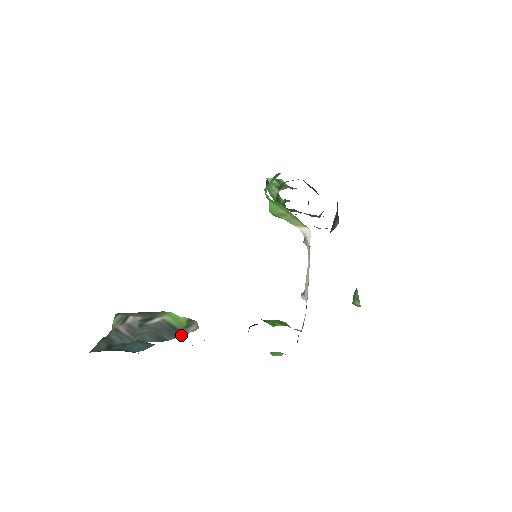
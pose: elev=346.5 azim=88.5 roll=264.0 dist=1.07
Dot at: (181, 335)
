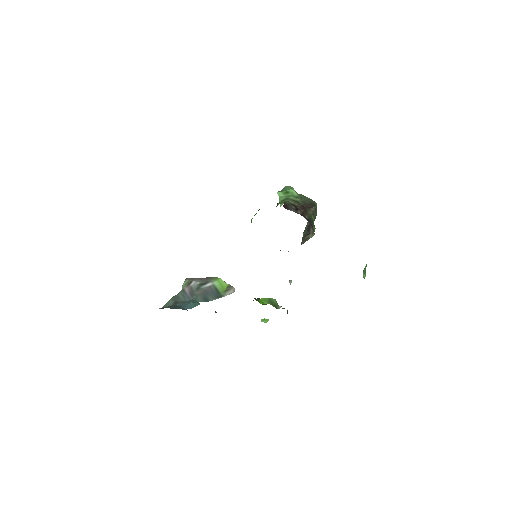
Dot at: (220, 297)
